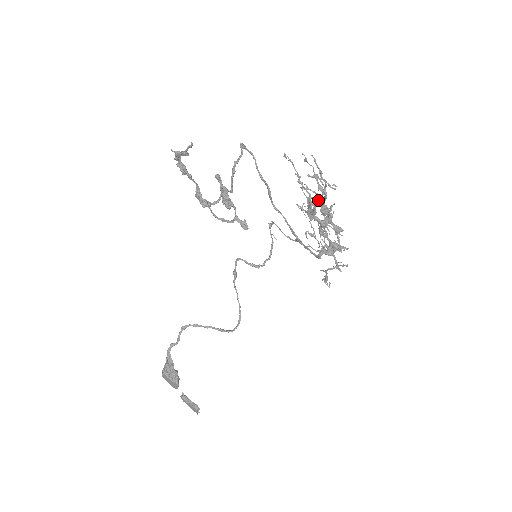
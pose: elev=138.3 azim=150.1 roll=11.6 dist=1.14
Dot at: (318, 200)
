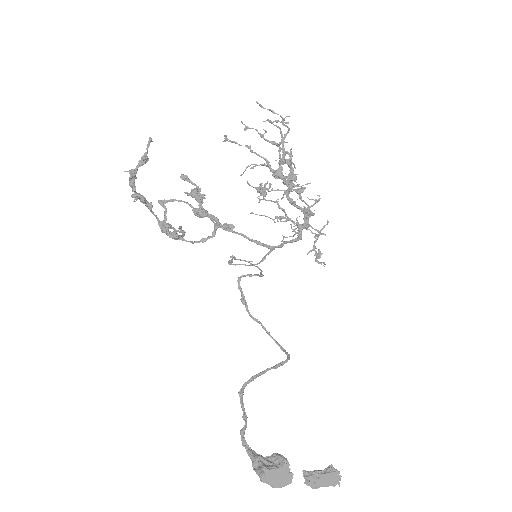
Dot at: (283, 139)
